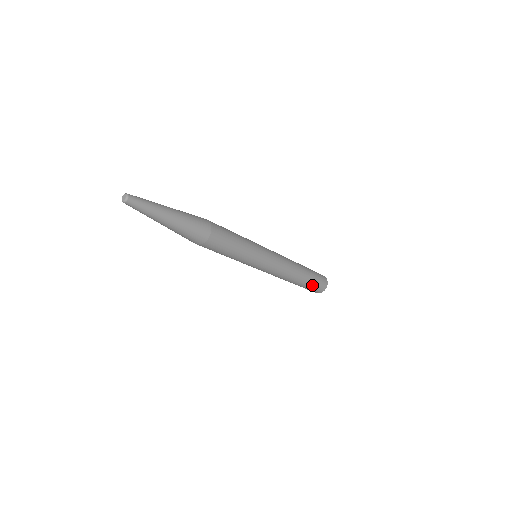
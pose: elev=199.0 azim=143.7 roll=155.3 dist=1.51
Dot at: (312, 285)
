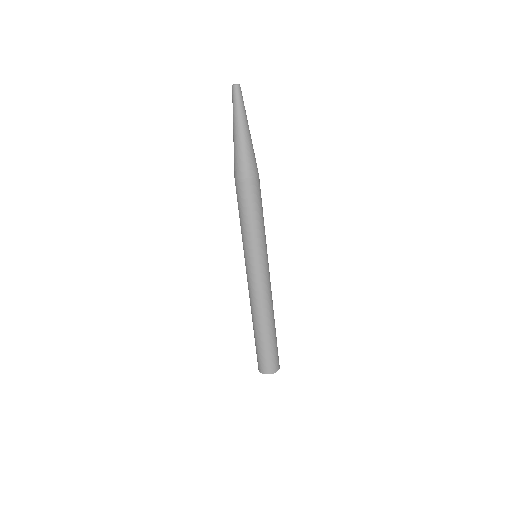
Dot at: (268, 350)
